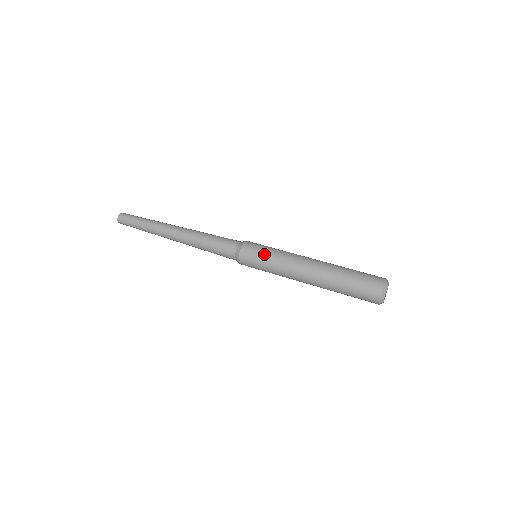
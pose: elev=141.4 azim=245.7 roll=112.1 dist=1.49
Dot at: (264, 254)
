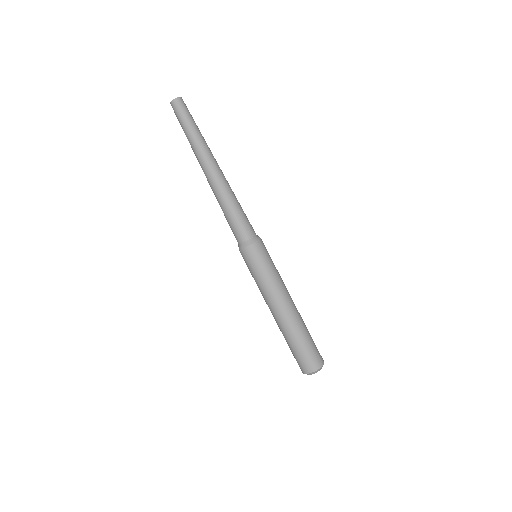
Dot at: (250, 272)
